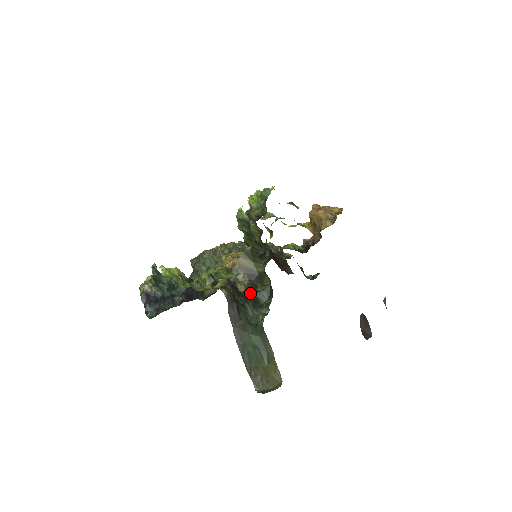
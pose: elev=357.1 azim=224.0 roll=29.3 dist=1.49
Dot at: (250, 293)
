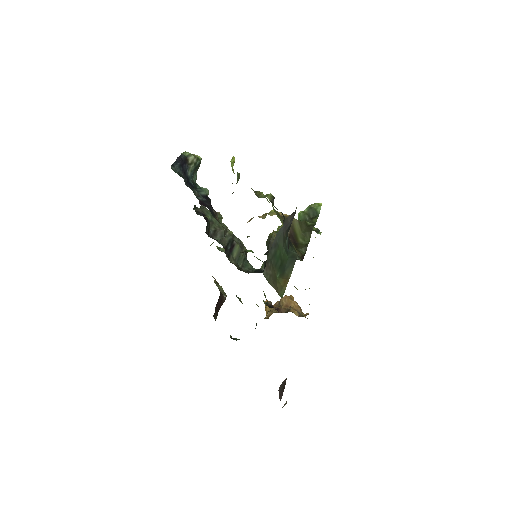
Dot at: occluded
